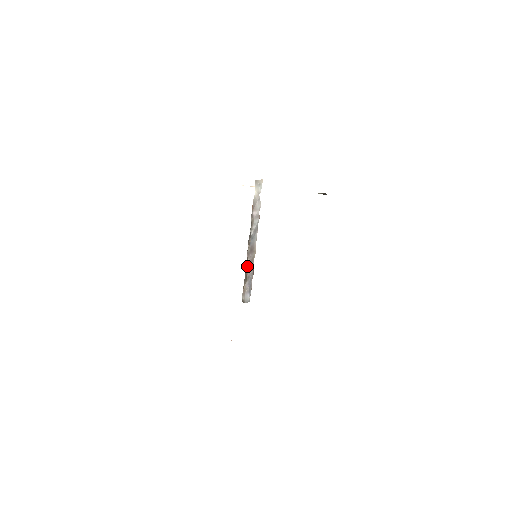
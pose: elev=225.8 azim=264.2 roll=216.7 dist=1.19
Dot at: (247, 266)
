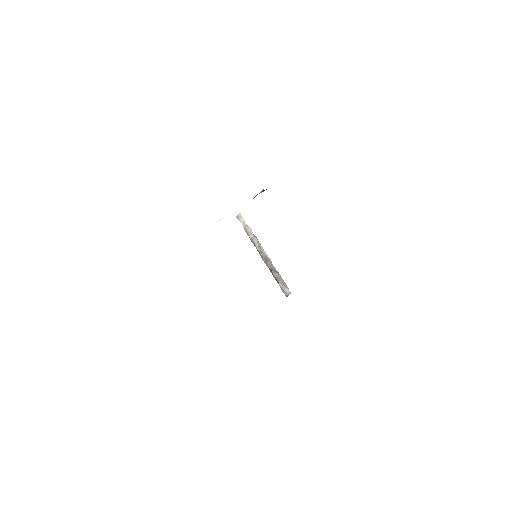
Dot at: (271, 272)
